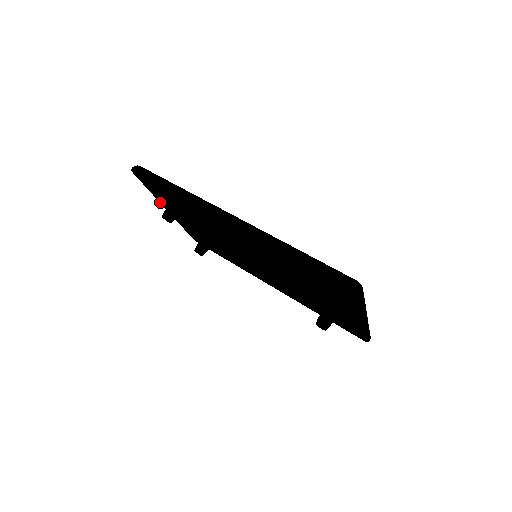
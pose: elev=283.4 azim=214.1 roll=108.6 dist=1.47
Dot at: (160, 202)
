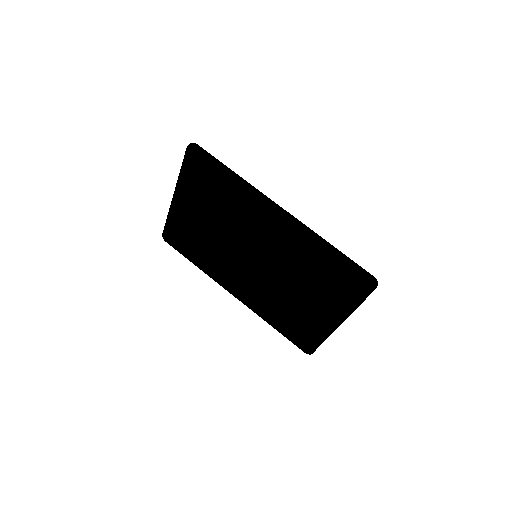
Dot at: (177, 185)
